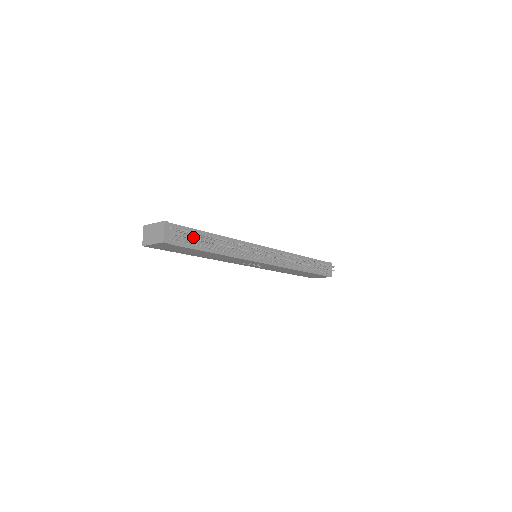
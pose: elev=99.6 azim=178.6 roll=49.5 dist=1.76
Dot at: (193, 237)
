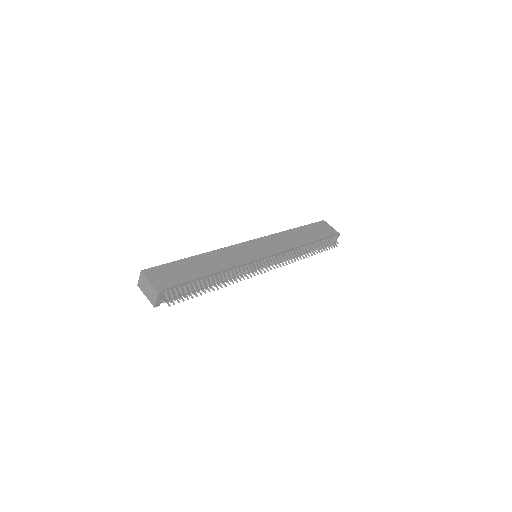
Dot at: (187, 287)
